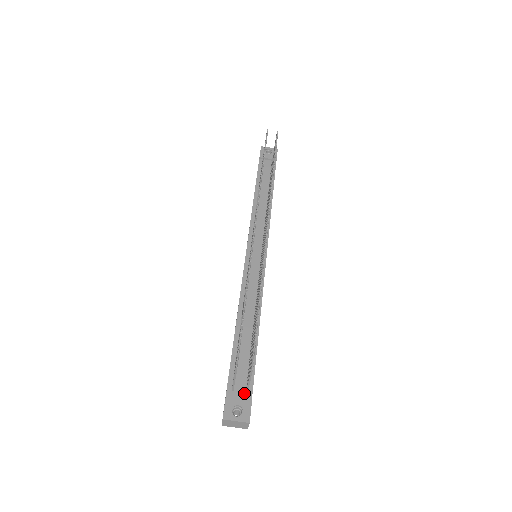
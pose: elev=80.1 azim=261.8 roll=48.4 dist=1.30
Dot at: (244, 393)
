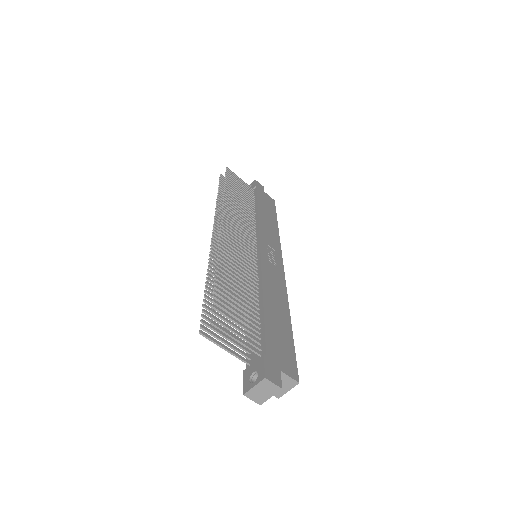
Dot at: (259, 359)
